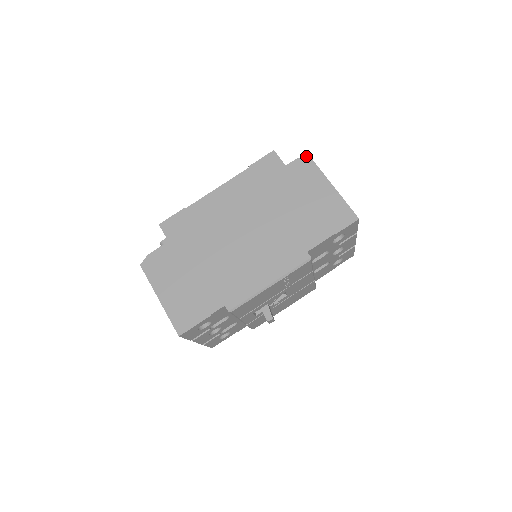
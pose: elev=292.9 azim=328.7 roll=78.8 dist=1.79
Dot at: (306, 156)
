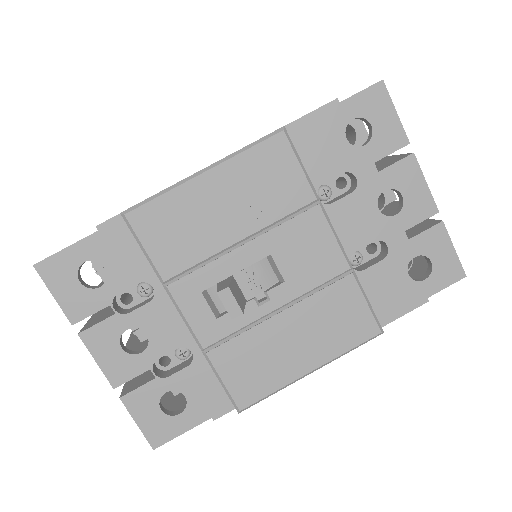
Dot at: occluded
